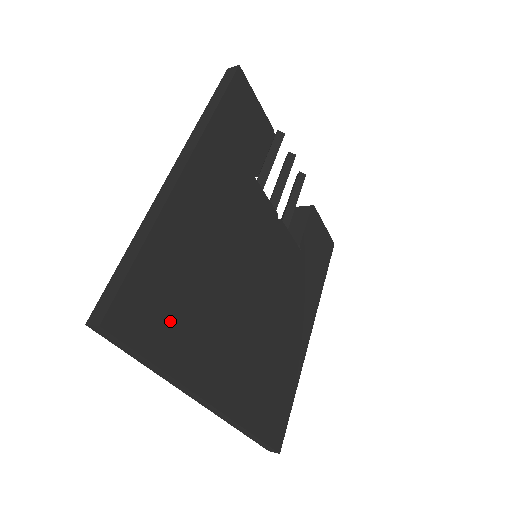
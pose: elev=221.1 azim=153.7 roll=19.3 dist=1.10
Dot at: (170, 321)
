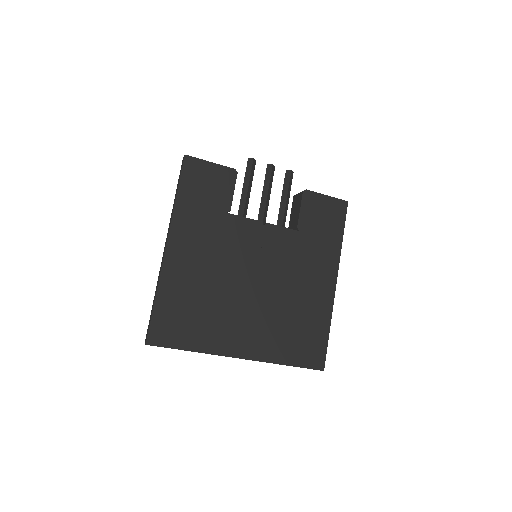
Dot at: (189, 327)
